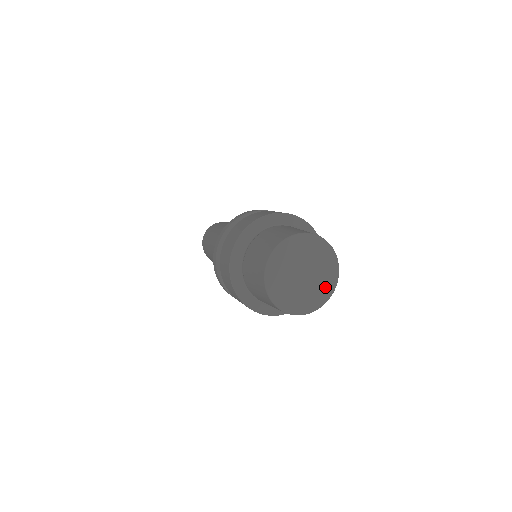
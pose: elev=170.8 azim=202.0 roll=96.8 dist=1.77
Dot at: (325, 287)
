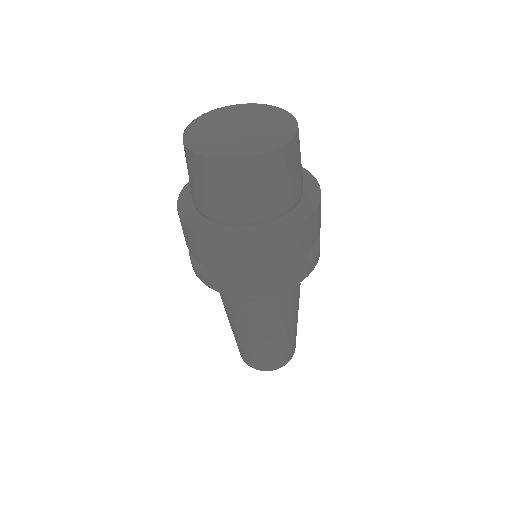
Dot at: (280, 126)
